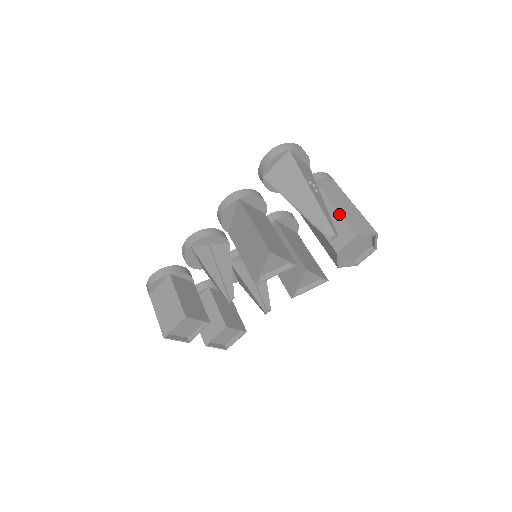
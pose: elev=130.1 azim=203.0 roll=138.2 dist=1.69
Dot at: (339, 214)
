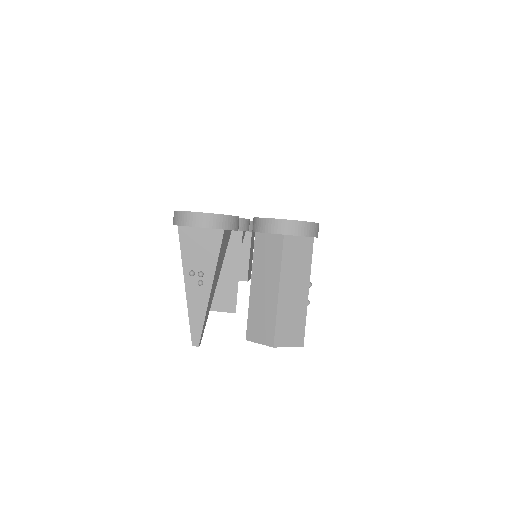
Dot at: (249, 299)
